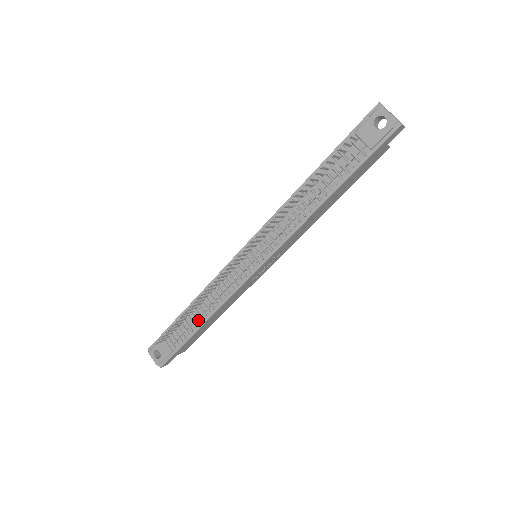
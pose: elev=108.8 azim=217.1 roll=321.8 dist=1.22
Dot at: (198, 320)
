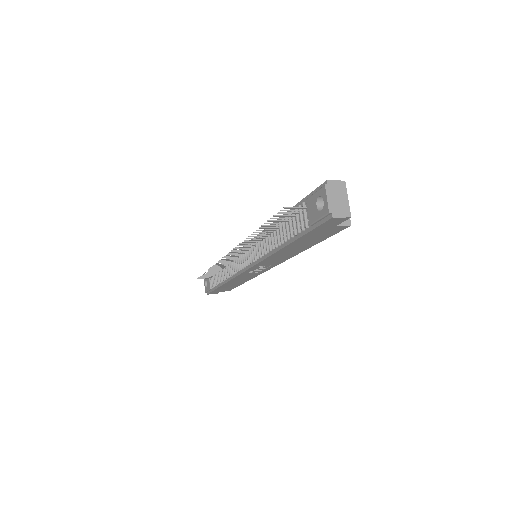
Dot at: (222, 279)
